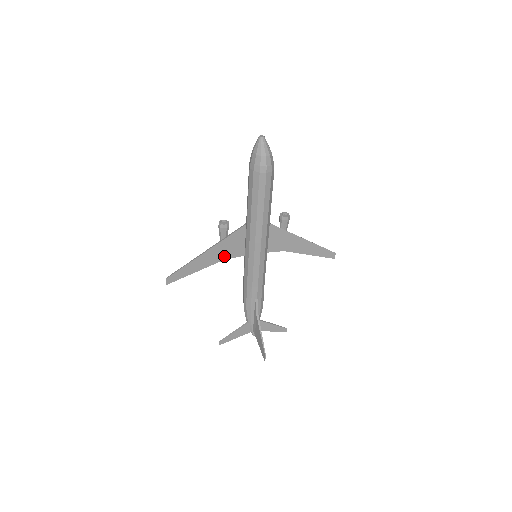
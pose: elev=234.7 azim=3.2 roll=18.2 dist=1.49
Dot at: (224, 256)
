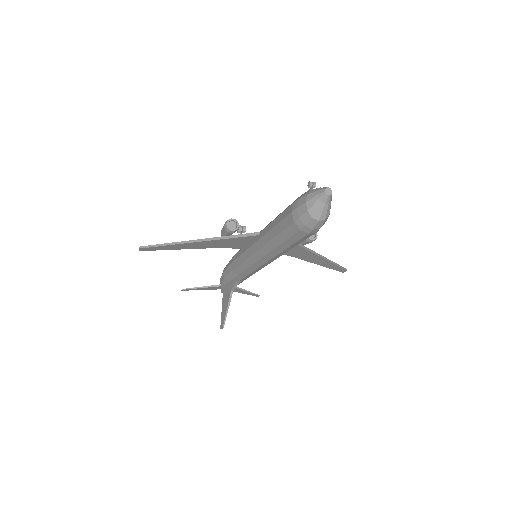
Dot at: (219, 246)
